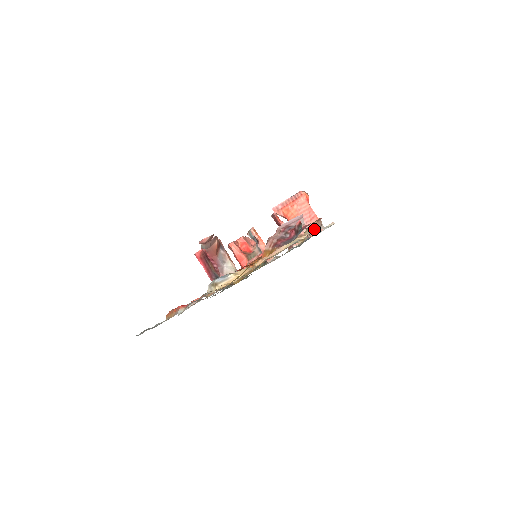
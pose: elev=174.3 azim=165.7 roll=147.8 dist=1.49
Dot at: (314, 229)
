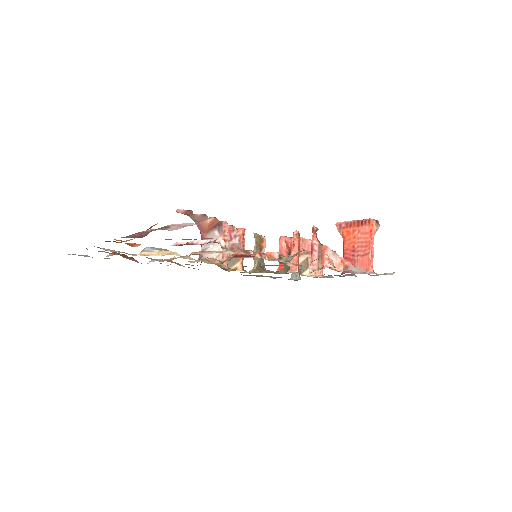
Dot at: occluded
